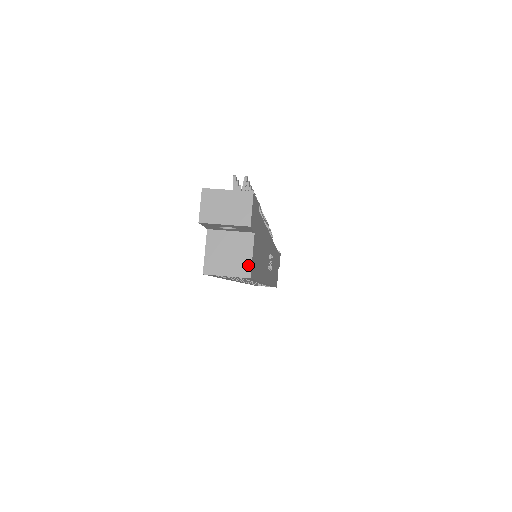
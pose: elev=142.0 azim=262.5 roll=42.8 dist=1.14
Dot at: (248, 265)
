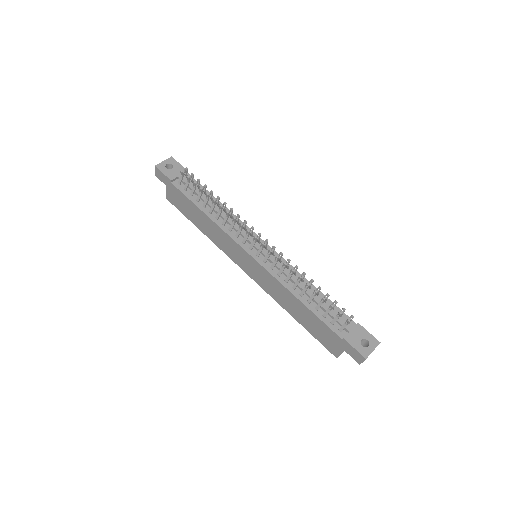
Dot at: occluded
